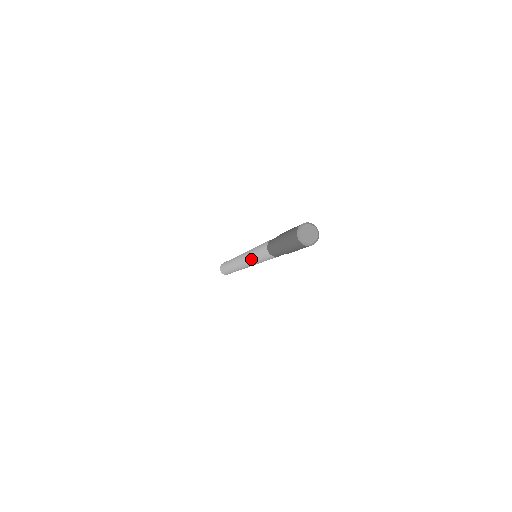
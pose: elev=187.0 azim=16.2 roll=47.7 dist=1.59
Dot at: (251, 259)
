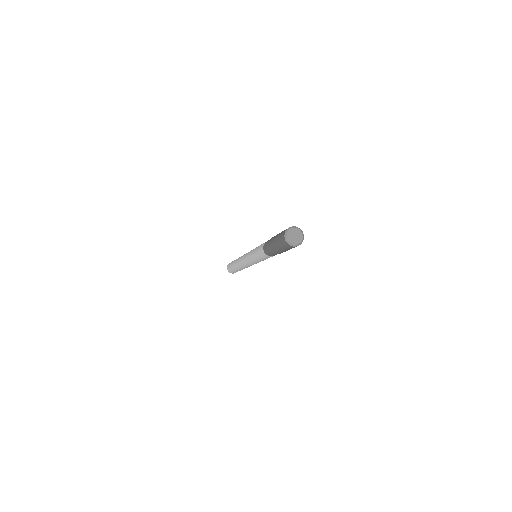
Dot at: (252, 259)
